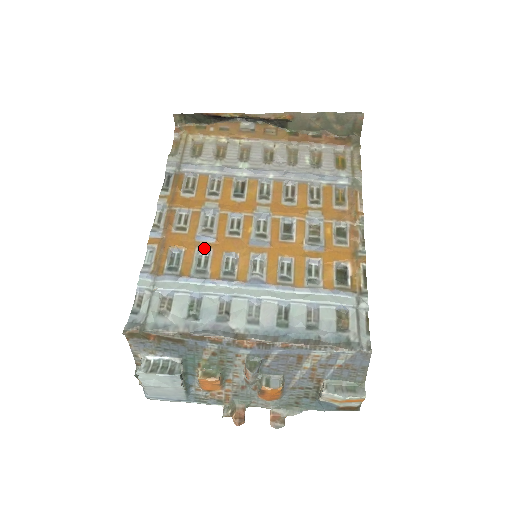
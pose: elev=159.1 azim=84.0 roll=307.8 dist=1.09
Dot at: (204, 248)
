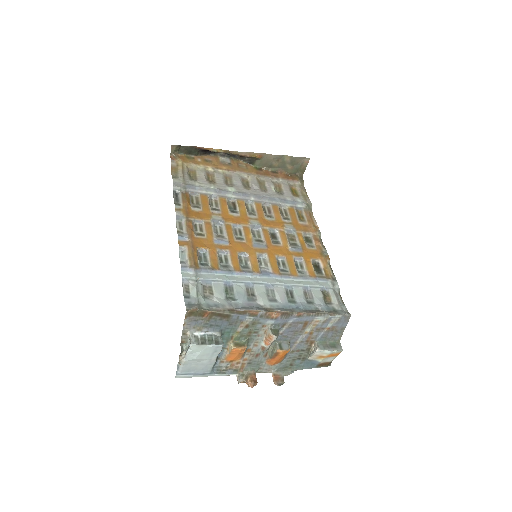
Dot at: (222, 249)
